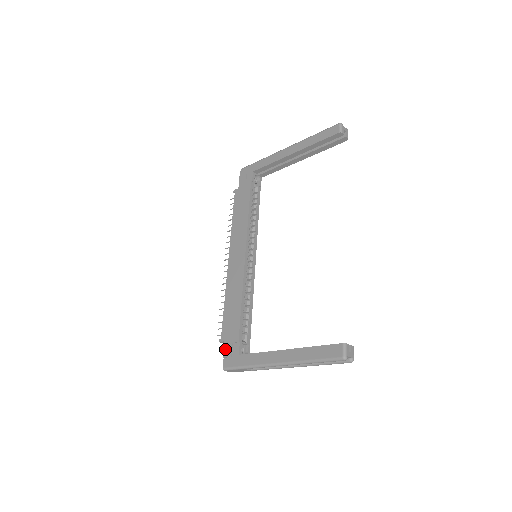
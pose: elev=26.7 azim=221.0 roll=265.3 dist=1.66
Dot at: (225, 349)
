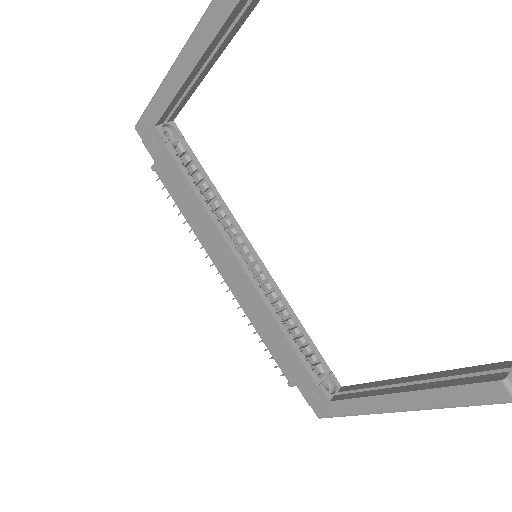
Dot at: (304, 396)
